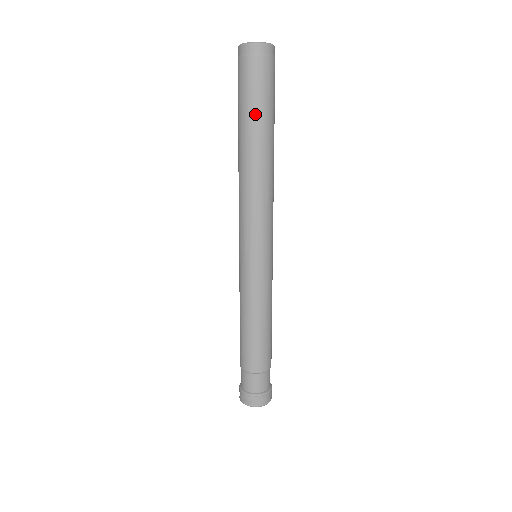
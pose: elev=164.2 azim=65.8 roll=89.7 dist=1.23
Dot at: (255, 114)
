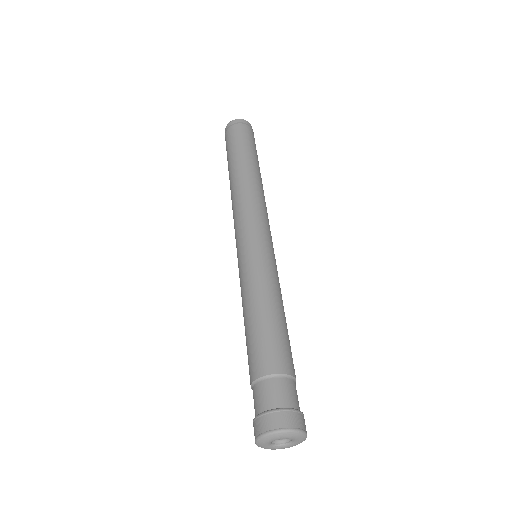
Dot at: (249, 150)
